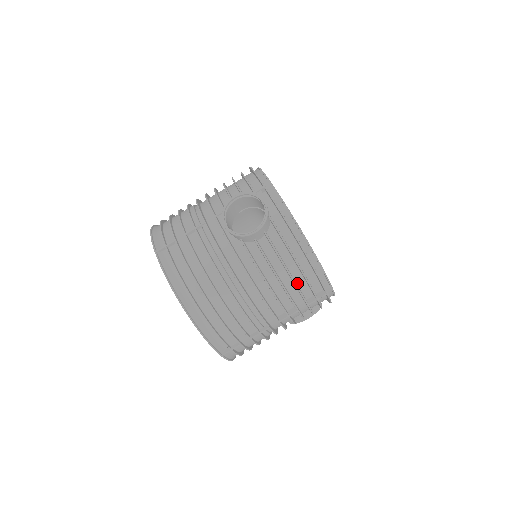
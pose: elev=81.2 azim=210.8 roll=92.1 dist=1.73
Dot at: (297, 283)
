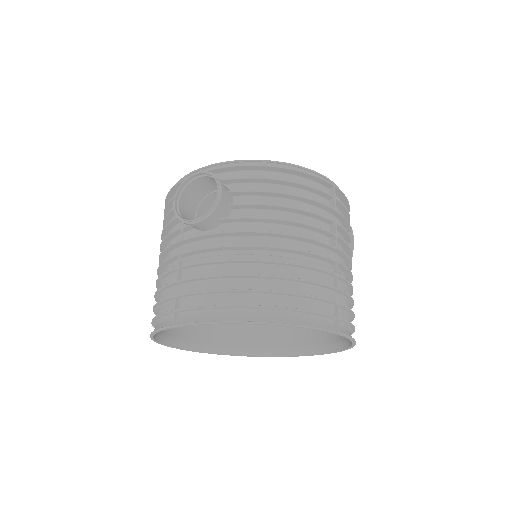
Dot at: (304, 200)
